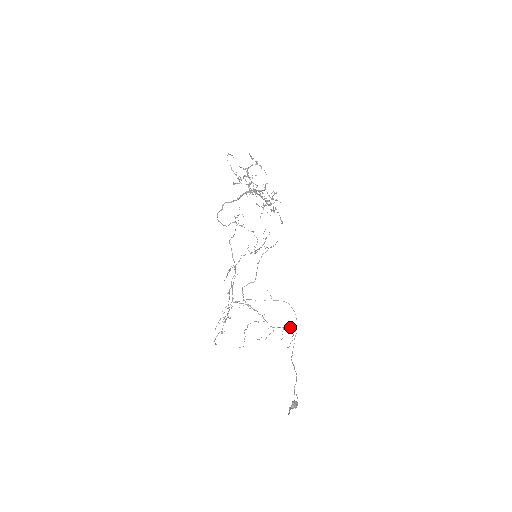
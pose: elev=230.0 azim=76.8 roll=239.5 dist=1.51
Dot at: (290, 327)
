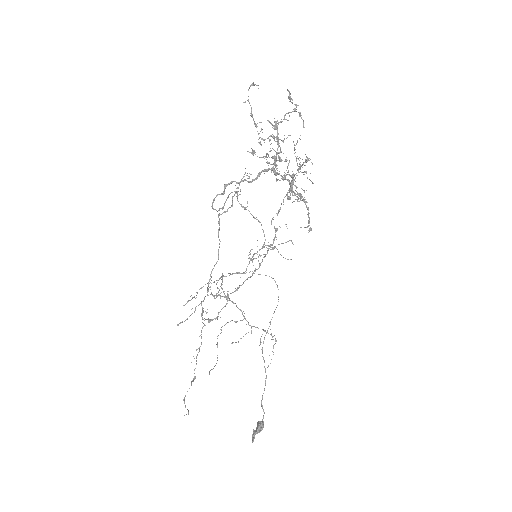
Dot at: (275, 338)
